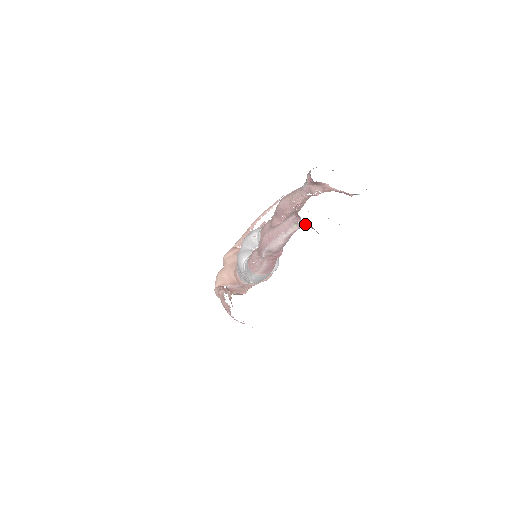
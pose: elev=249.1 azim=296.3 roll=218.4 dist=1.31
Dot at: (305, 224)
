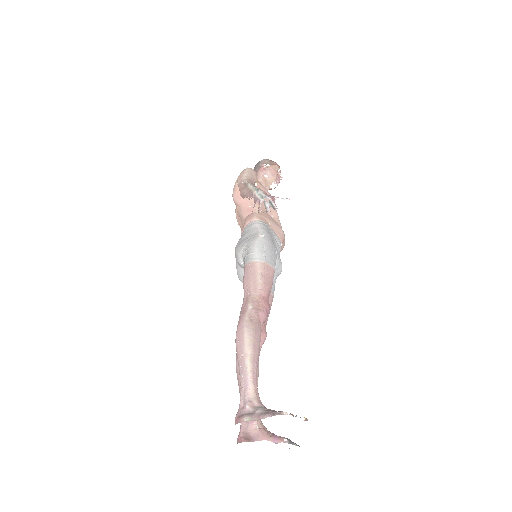
Dot at: occluded
